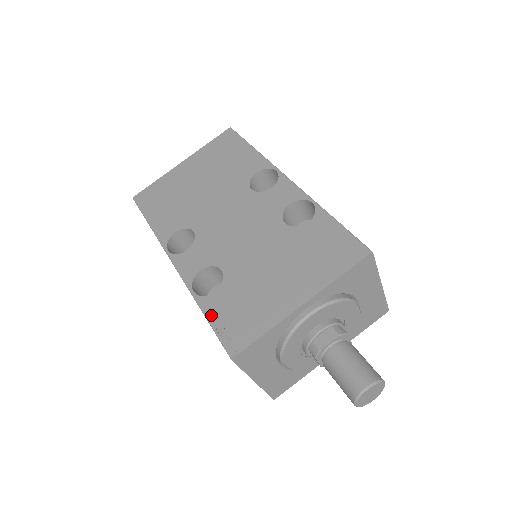
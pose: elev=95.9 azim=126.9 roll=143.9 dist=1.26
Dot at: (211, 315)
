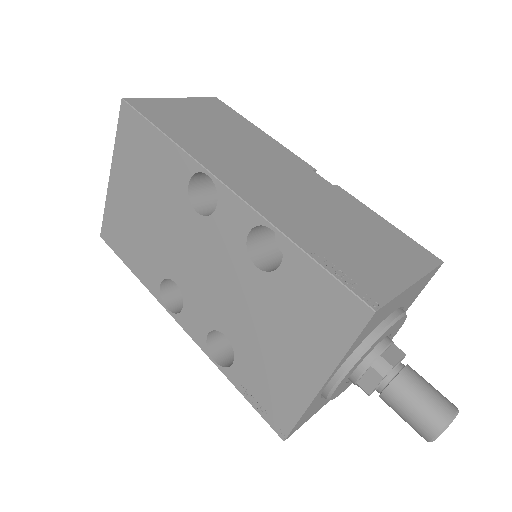
Dot at: (243, 391)
